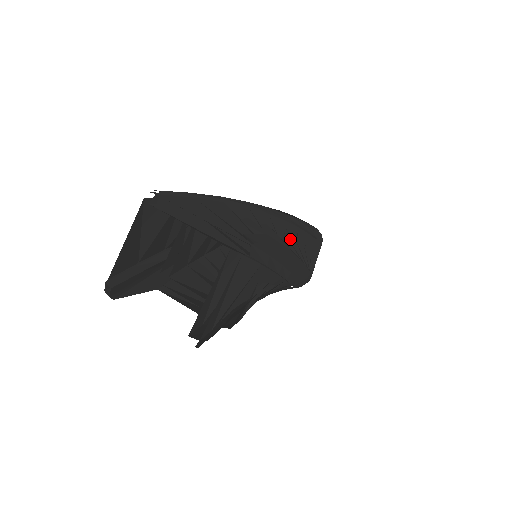
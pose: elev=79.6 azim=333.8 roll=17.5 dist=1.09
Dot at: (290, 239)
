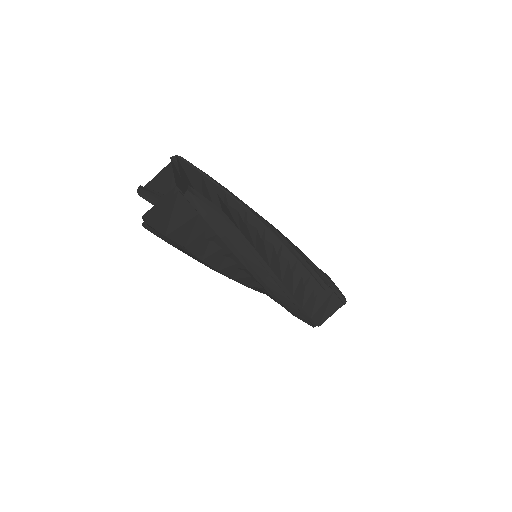
Dot at: (281, 258)
